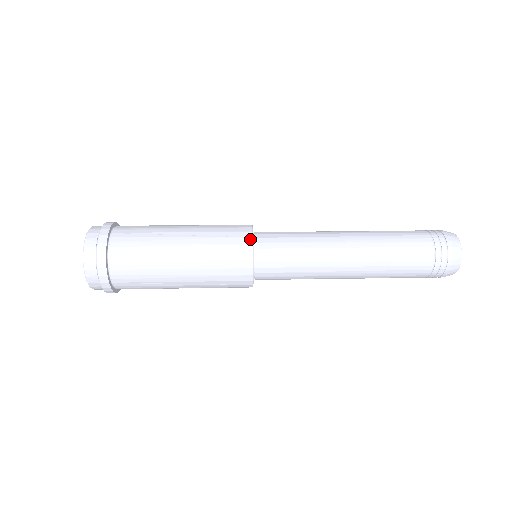
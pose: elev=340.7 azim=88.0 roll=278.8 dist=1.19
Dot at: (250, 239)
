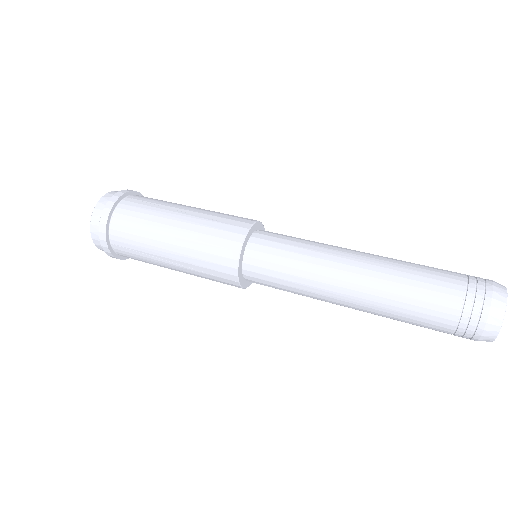
Dot at: (245, 230)
